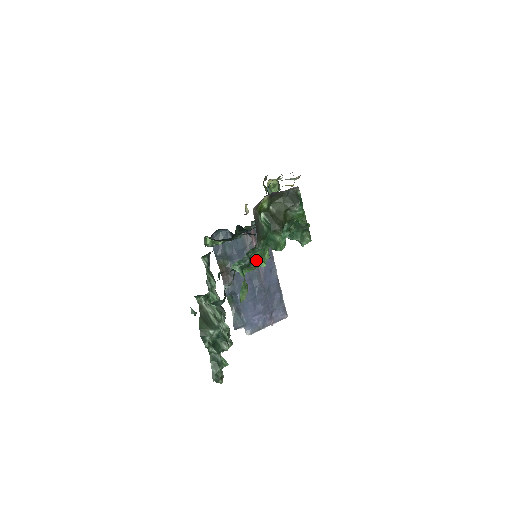
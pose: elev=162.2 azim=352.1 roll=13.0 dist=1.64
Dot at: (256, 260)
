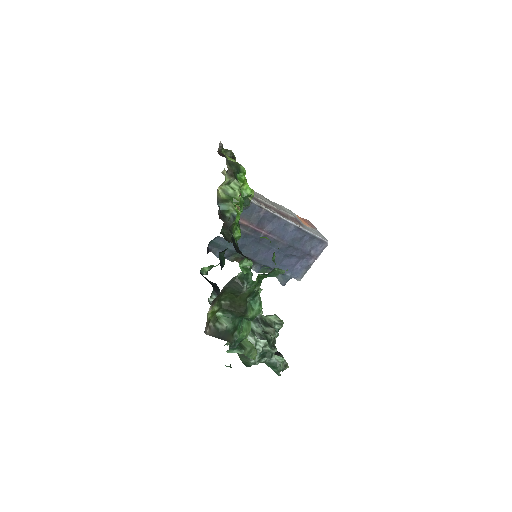
Dot at: (243, 335)
